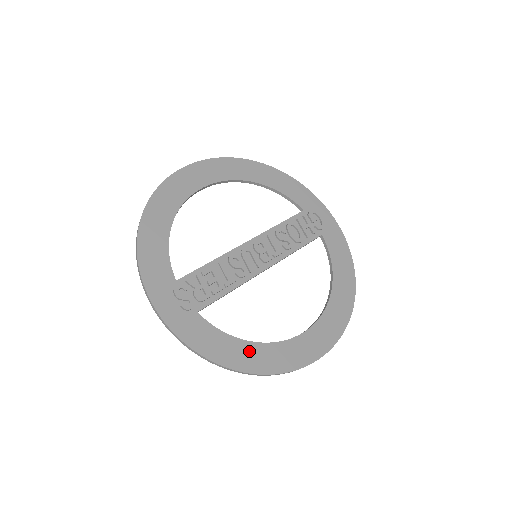
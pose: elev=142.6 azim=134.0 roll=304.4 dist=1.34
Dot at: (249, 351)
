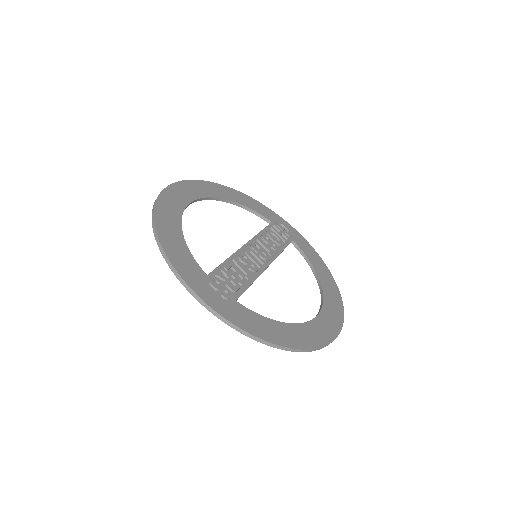
Dot at: (289, 331)
